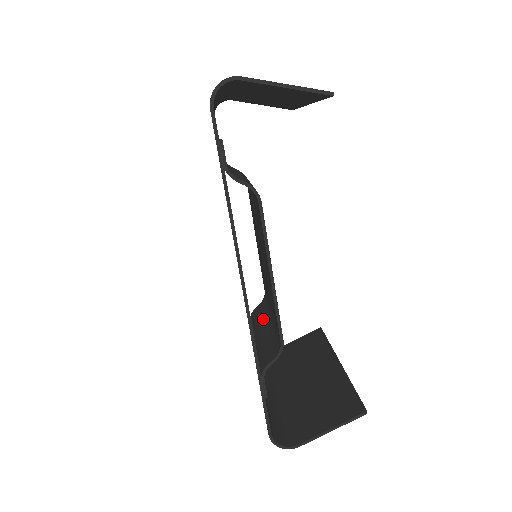
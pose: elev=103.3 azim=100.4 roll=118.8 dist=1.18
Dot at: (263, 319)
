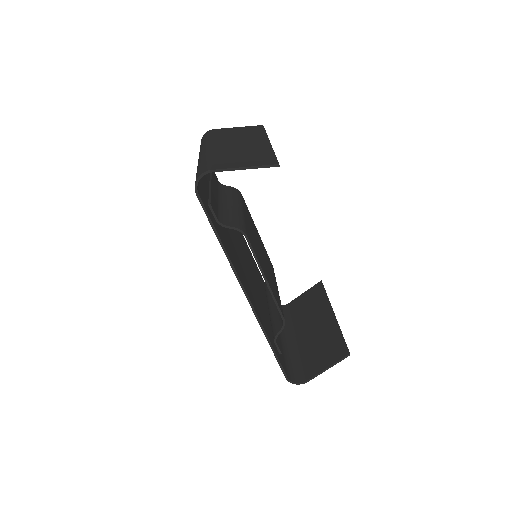
Dot at: occluded
